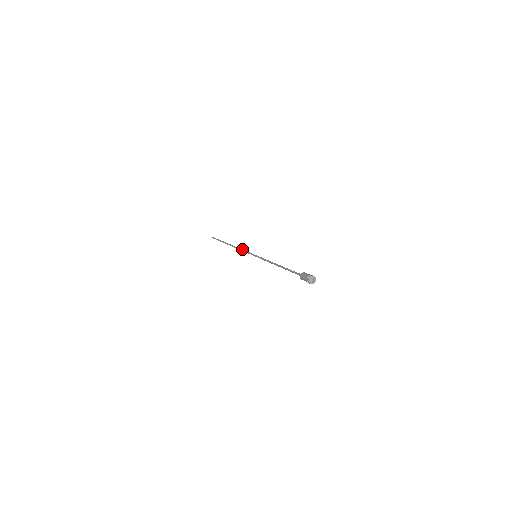
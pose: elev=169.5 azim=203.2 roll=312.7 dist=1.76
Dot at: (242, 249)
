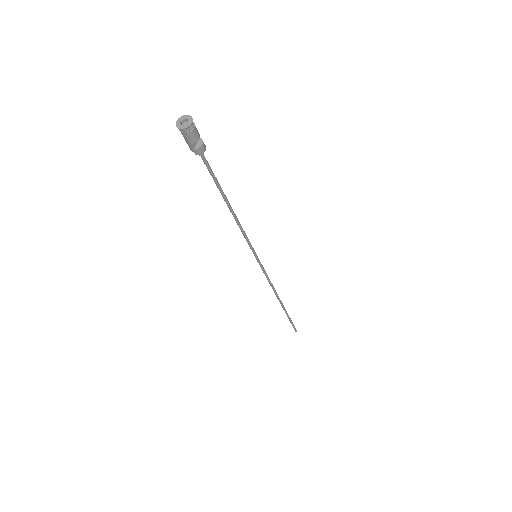
Dot at: (269, 281)
